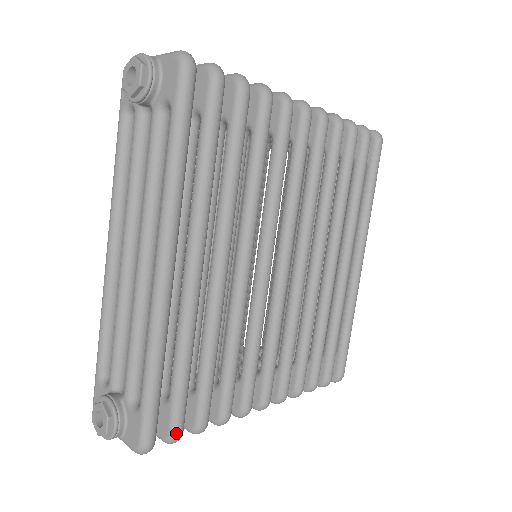
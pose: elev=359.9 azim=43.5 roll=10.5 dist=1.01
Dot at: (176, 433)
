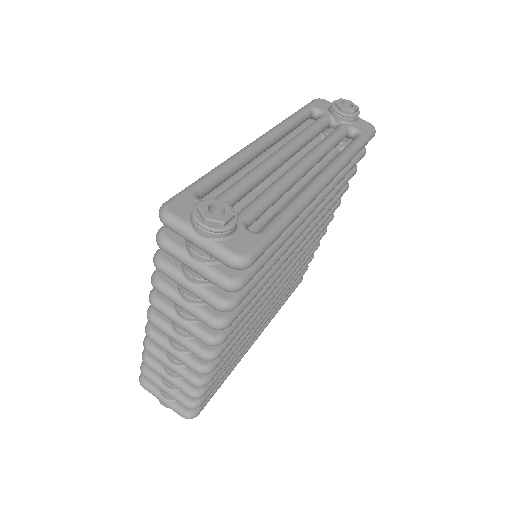
Dot at: (246, 282)
